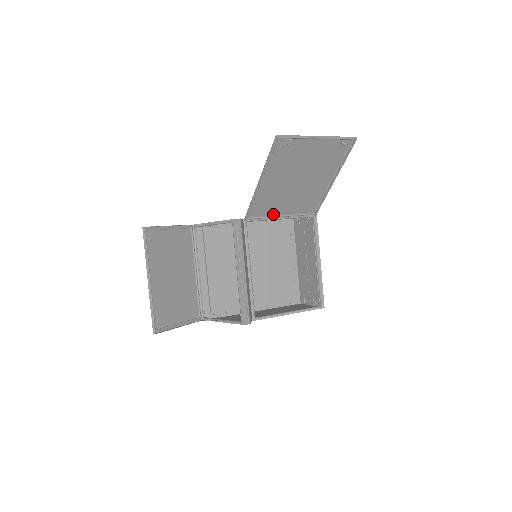
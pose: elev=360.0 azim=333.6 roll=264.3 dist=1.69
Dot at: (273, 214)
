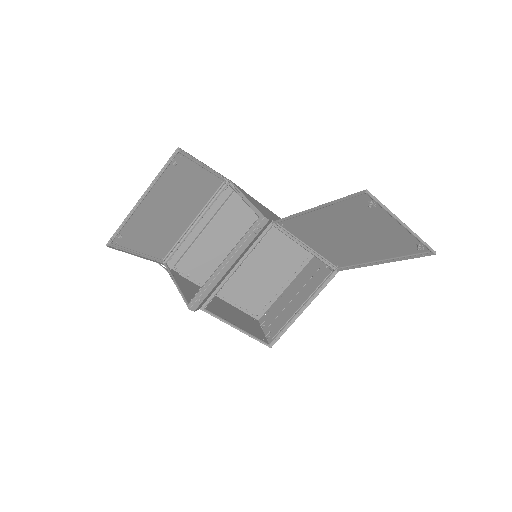
Dot at: (302, 239)
